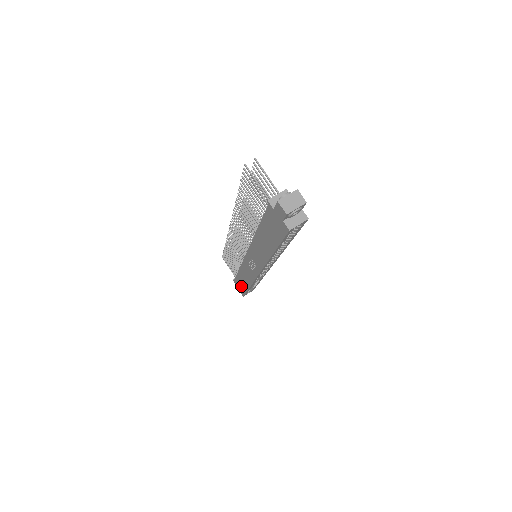
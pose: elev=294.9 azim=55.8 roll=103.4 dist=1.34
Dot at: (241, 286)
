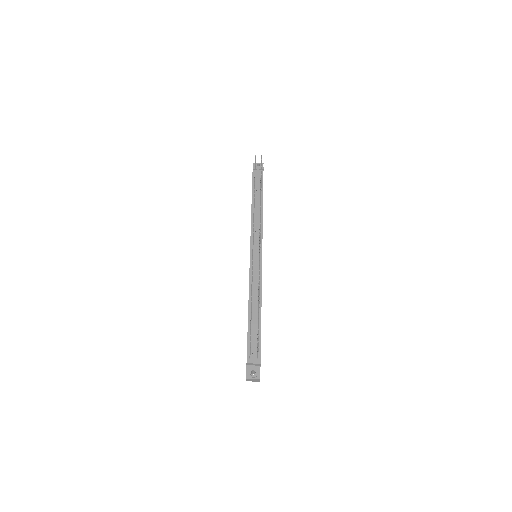
Dot at: occluded
